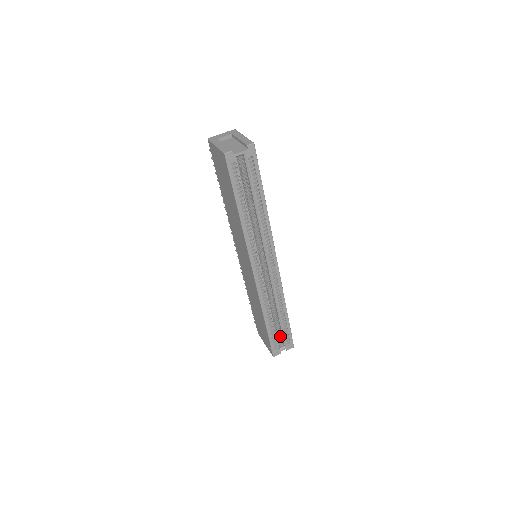
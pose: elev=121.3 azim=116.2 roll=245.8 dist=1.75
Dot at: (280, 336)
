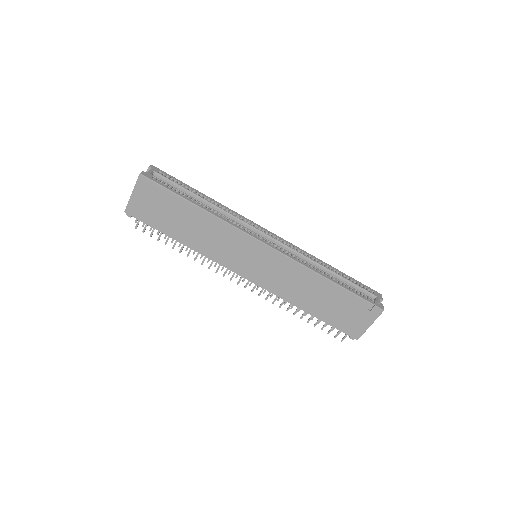
Dot at: occluded
